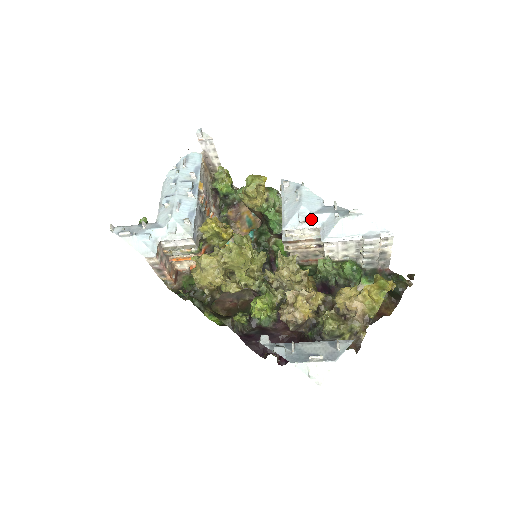
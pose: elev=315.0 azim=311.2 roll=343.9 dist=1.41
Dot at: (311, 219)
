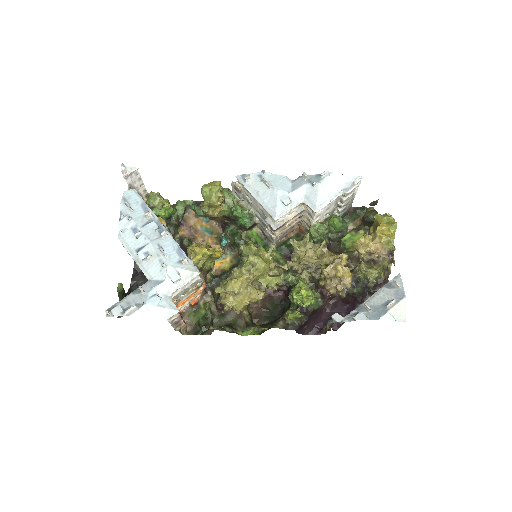
Dot at: (293, 198)
